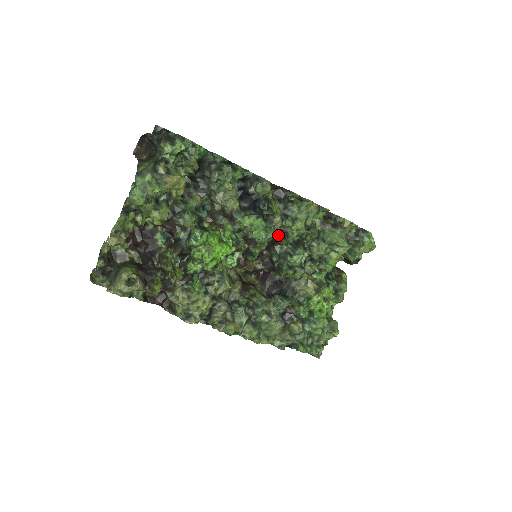
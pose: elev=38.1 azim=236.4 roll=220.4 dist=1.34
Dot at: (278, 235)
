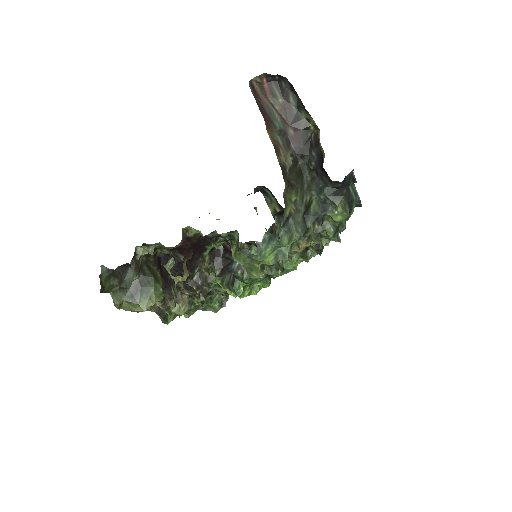
Dot at: occluded
